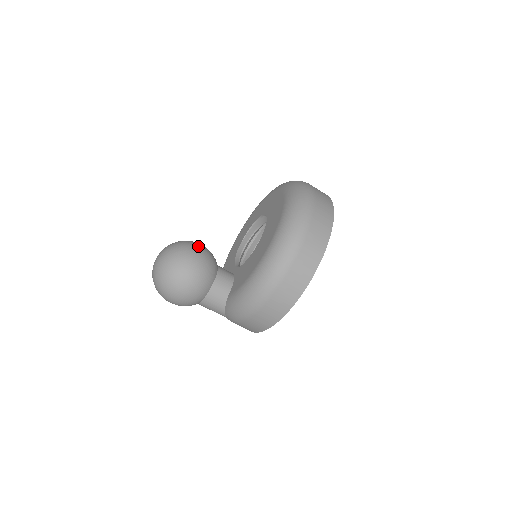
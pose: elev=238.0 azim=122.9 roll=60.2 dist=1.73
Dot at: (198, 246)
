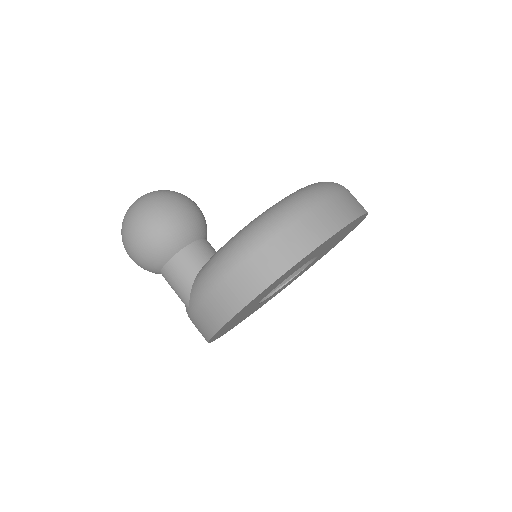
Dot at: (195, 203)
